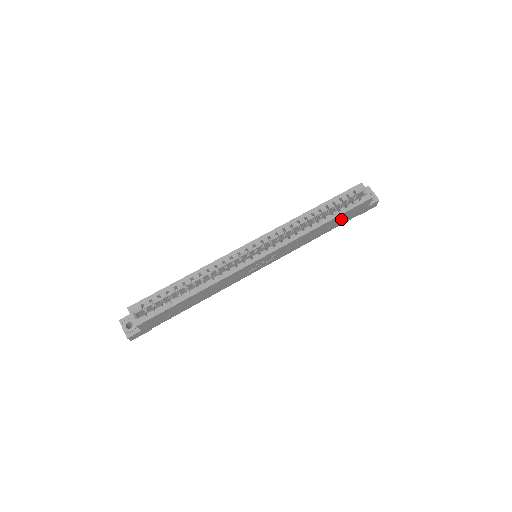
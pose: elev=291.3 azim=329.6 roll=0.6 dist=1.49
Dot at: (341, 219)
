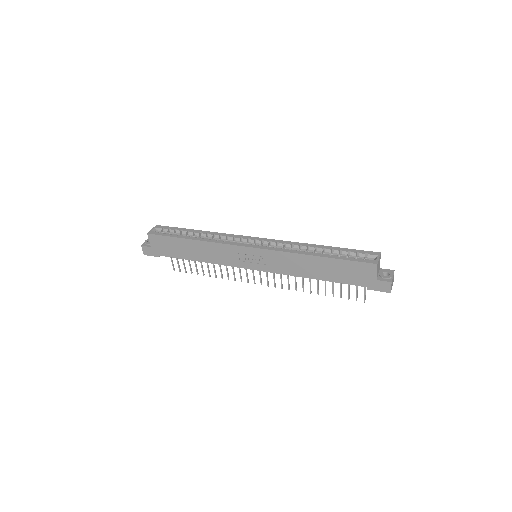
Dot at: (340, 270)
